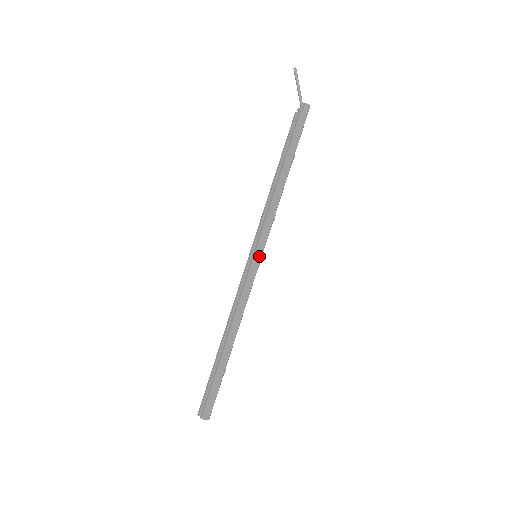
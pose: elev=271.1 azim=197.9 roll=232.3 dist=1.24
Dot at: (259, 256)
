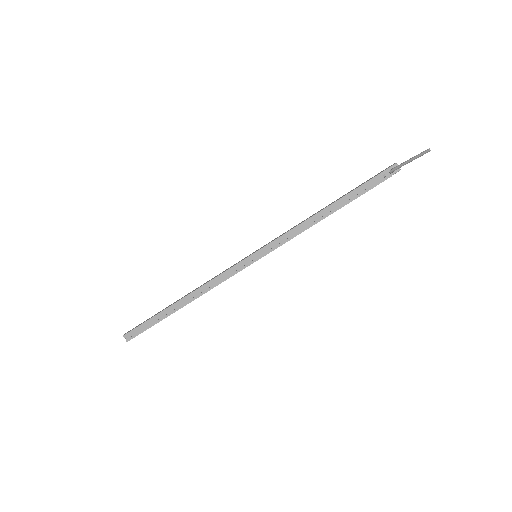
Dot at: occluded
